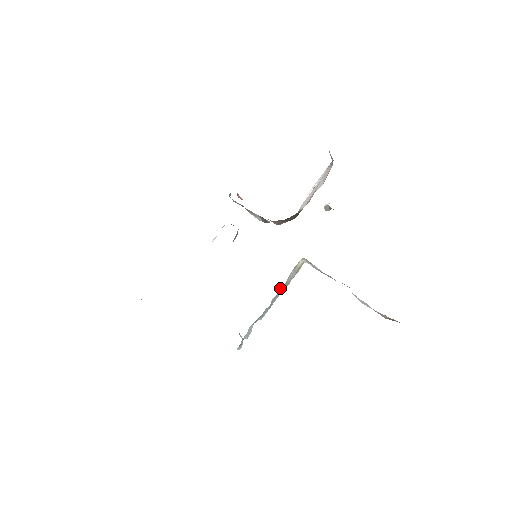
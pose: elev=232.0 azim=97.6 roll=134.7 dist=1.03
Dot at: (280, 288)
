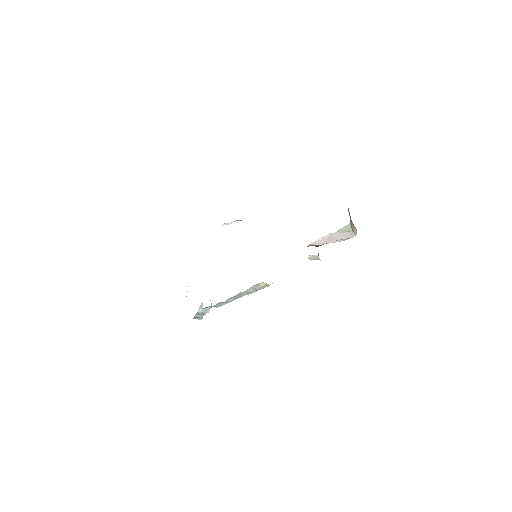
Dot at: (238, 293)
